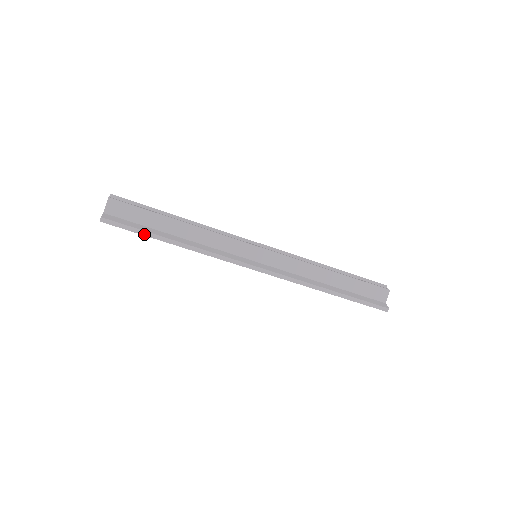
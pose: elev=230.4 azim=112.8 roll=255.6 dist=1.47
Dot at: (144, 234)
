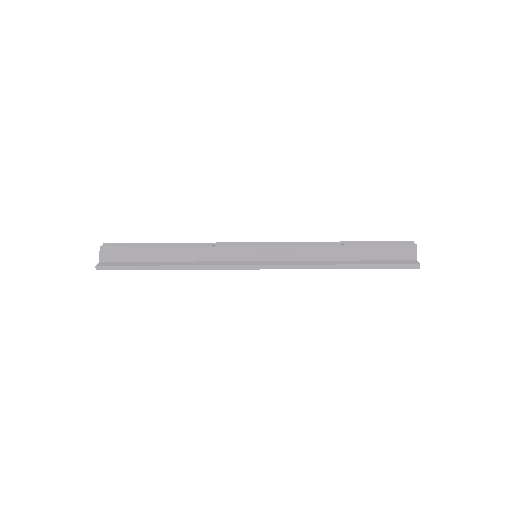
Dot at: (137, 269)
